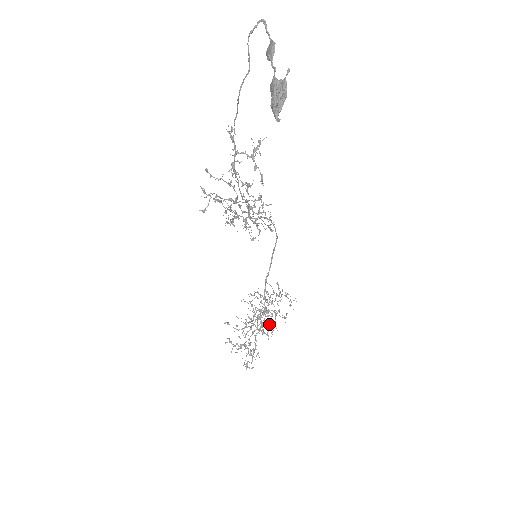
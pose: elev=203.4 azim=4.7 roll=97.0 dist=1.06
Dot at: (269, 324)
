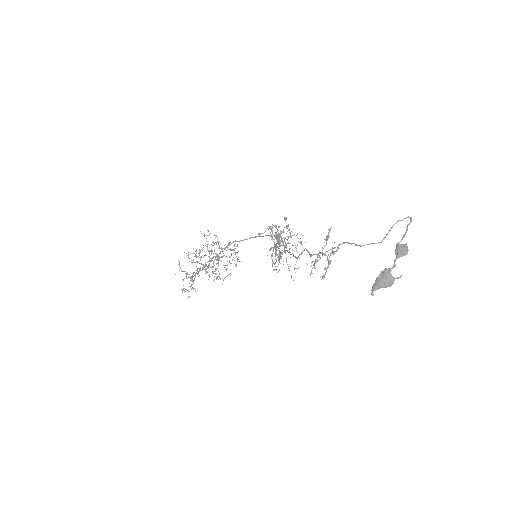
Dot at: occluded
